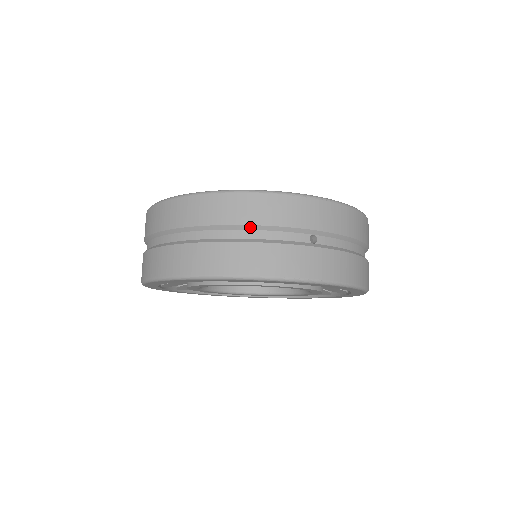
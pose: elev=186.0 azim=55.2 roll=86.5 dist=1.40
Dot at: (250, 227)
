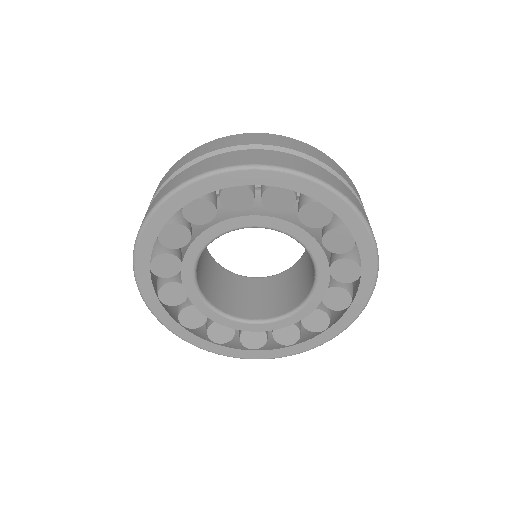
Dot at: (278, 148)
